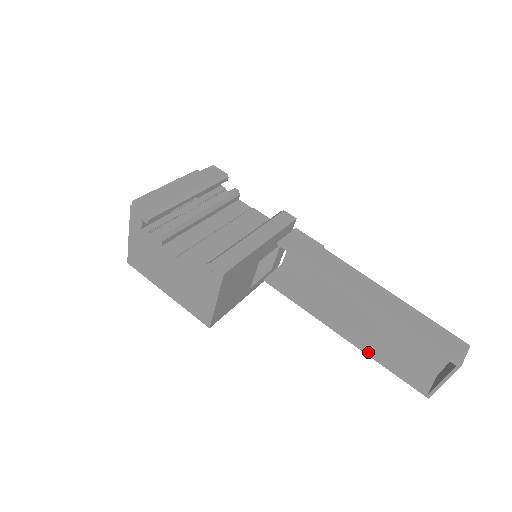
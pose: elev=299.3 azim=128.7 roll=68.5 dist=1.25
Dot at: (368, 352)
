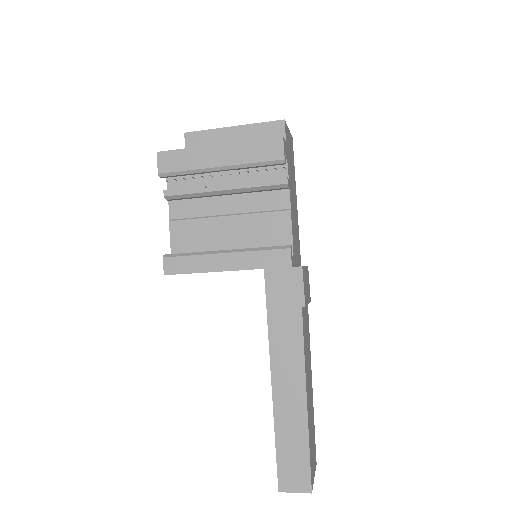
Dot at: occluded
